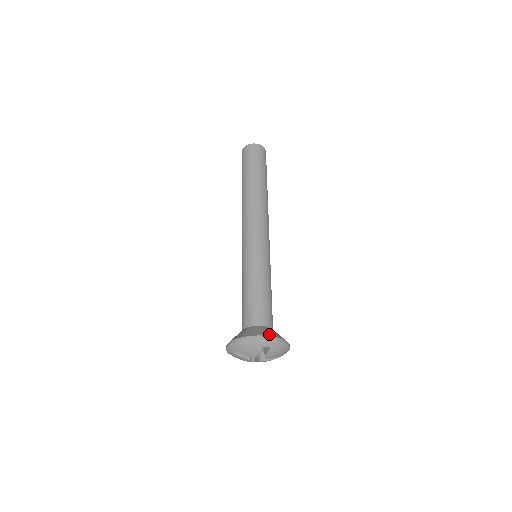
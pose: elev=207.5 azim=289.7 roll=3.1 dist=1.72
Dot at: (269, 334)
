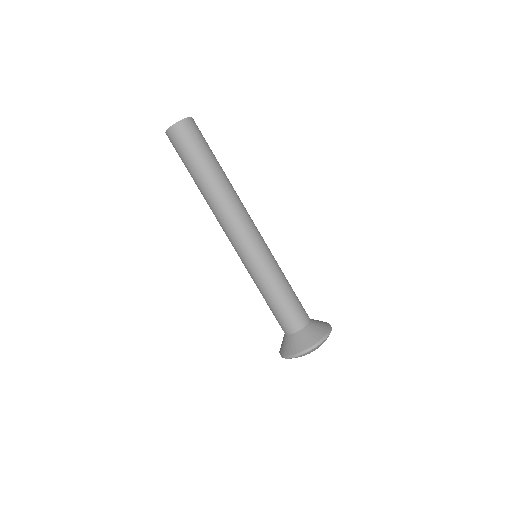
Dot at: (326, 329)
